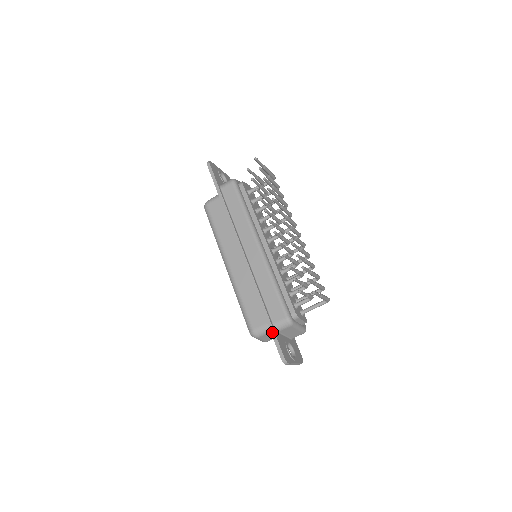
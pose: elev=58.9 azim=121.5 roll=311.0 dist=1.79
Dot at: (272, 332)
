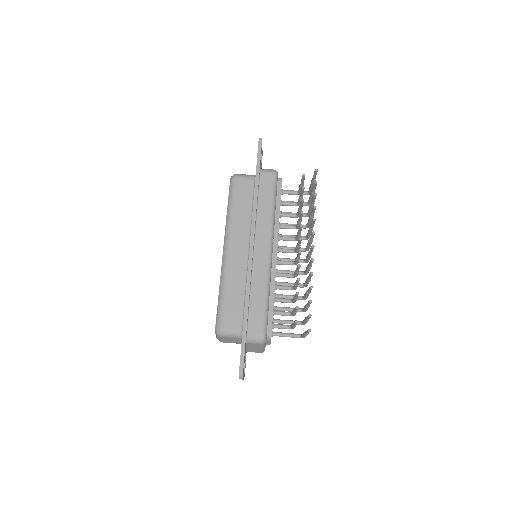
Dot at: (243, 342)
